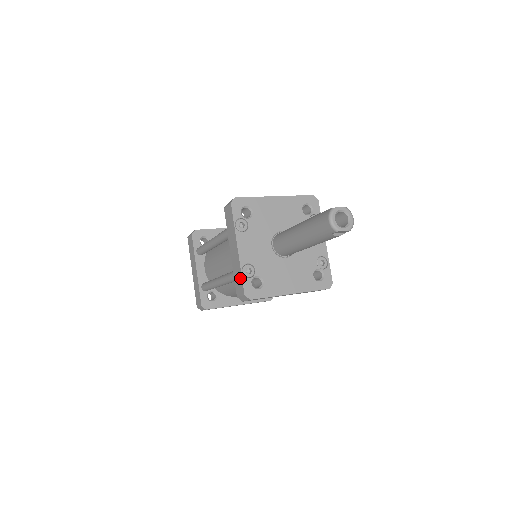
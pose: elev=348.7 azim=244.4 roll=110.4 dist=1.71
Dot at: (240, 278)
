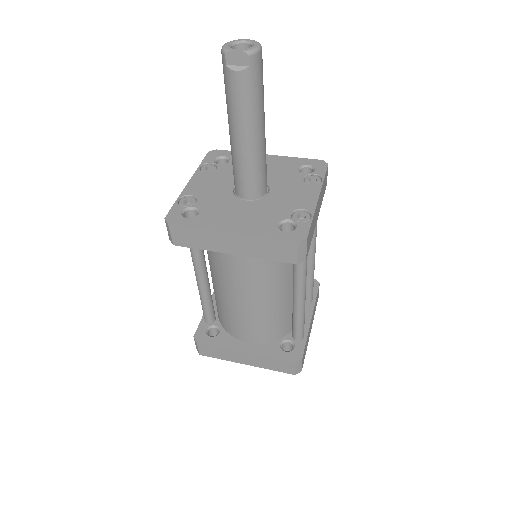
Dot at: occluded
